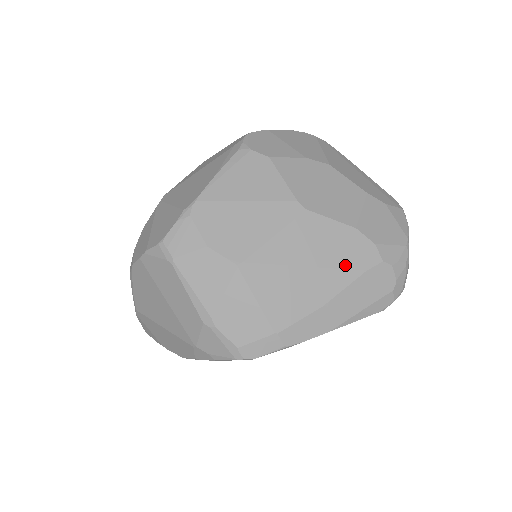
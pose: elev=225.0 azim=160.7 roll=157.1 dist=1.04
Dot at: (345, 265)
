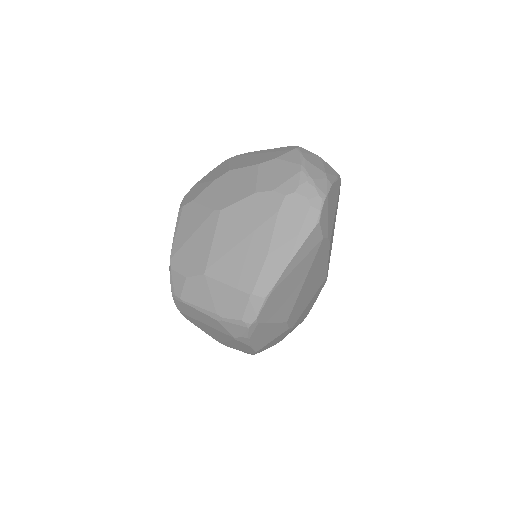
Dot at: (263, 220)
